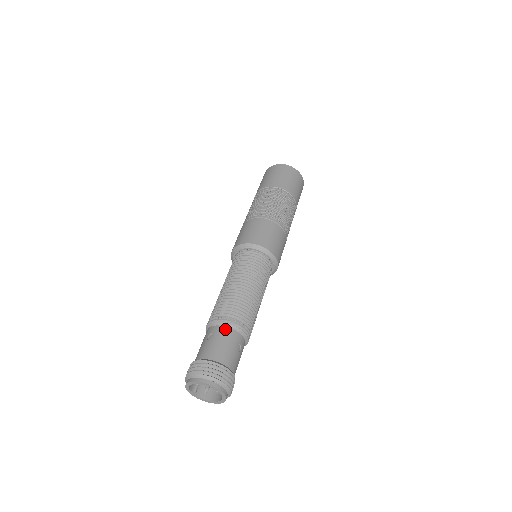
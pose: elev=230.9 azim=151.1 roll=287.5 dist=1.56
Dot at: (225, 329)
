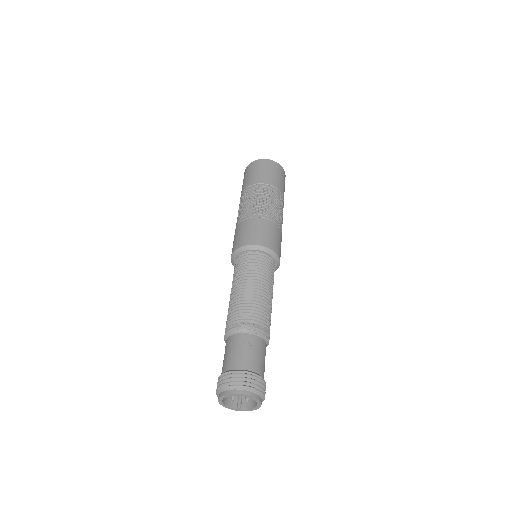
Dot at: (229, 339)
